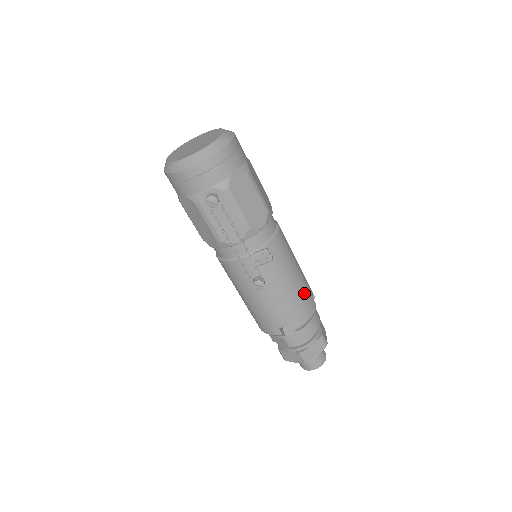
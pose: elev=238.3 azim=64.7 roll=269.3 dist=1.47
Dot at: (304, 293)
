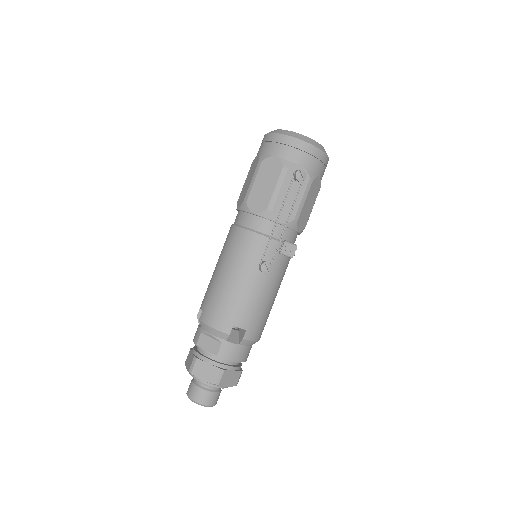
Dot at: (268, 315)
